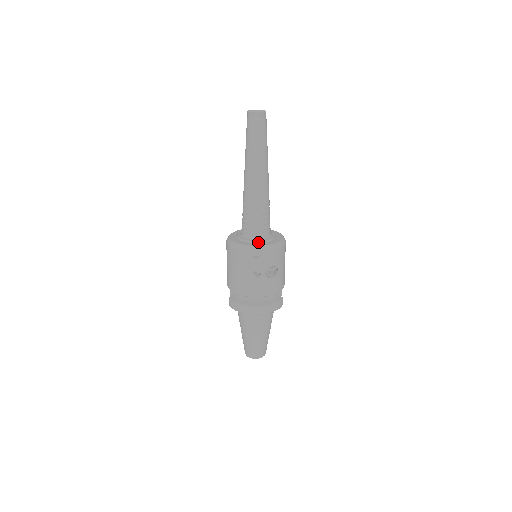
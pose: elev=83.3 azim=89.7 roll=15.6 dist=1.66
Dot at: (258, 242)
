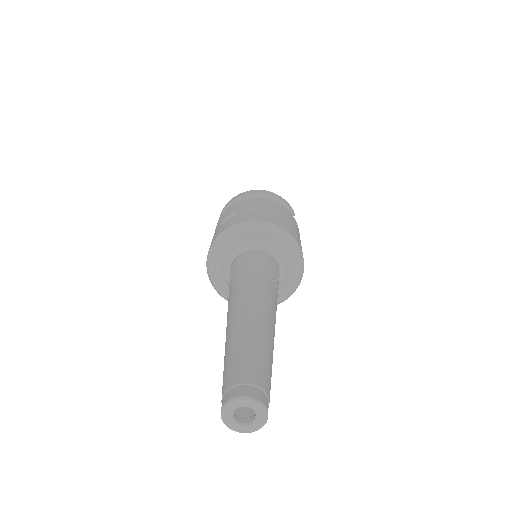
Dot at: occluded
